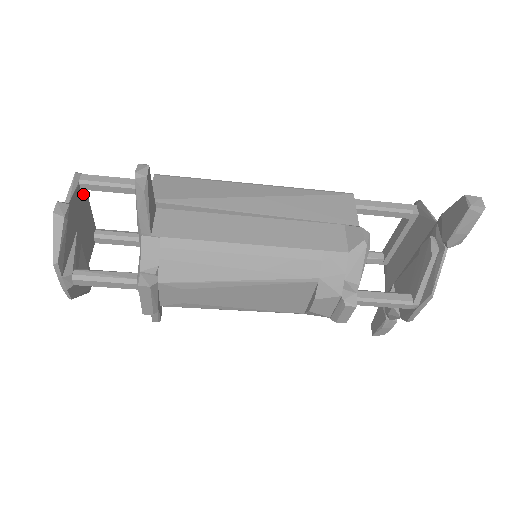
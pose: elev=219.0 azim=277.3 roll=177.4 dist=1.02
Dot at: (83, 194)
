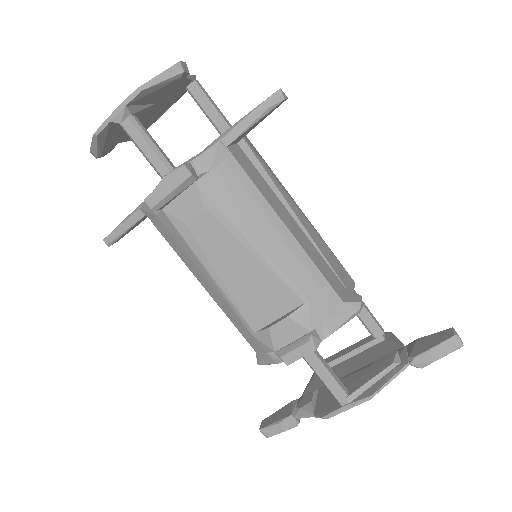
Dot at: (181, 93)
